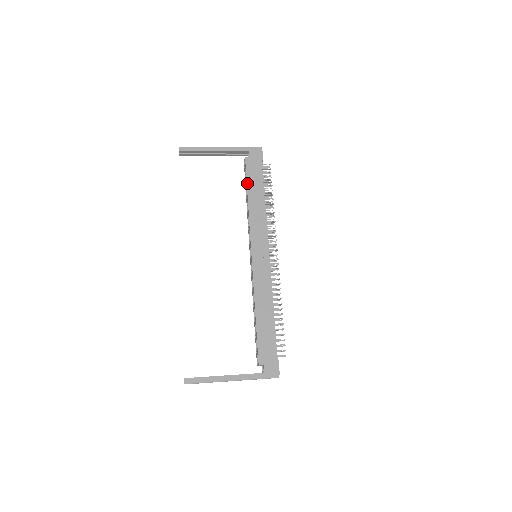
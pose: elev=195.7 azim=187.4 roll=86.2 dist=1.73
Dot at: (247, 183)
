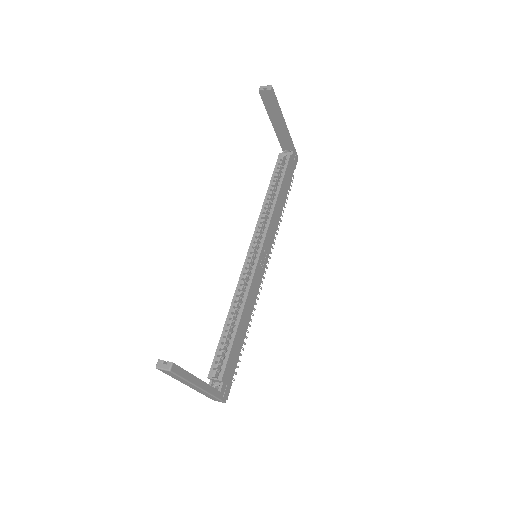
Dot at: (283, 179)
